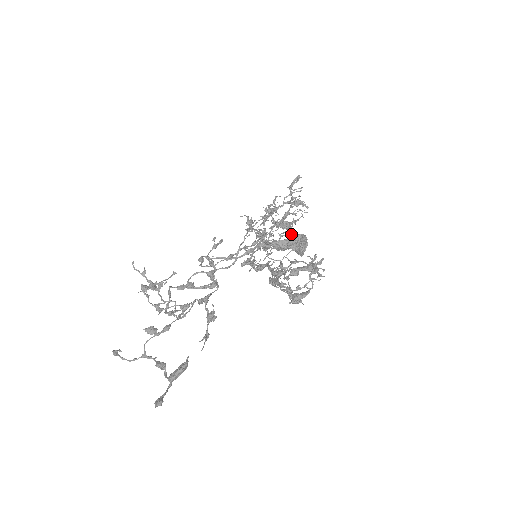
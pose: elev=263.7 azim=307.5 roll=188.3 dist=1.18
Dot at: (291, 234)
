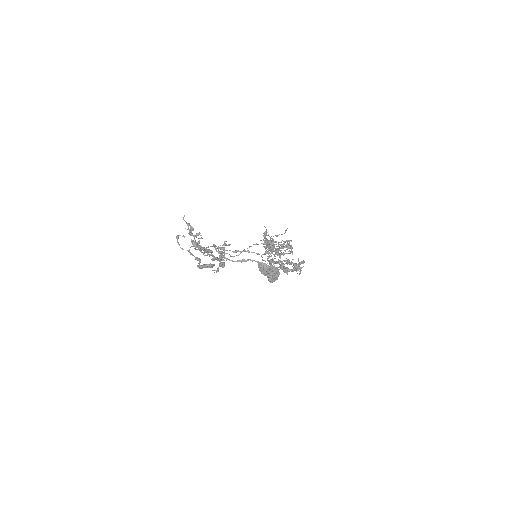
Dot at: occluded
